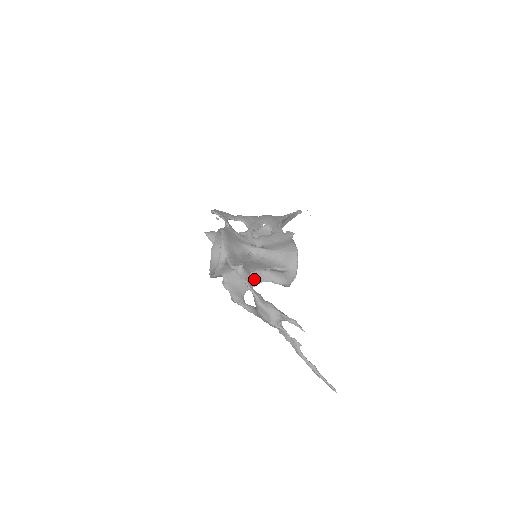
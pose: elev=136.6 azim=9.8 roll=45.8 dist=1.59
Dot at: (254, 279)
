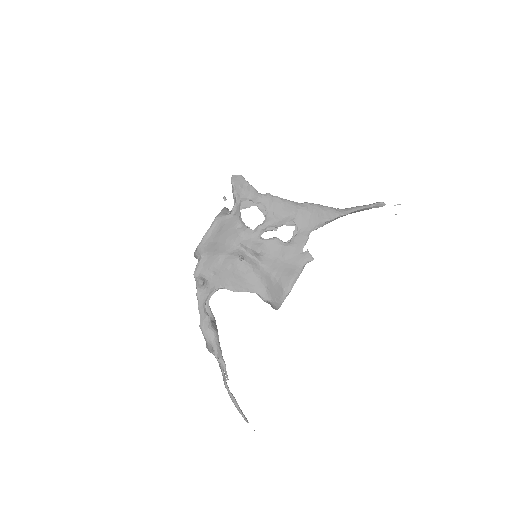
Dot at: occluded
